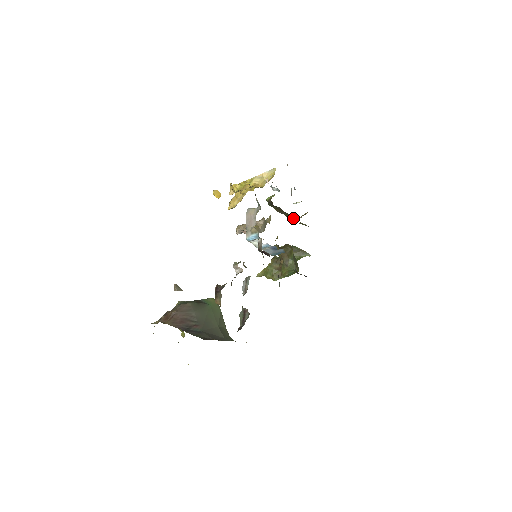
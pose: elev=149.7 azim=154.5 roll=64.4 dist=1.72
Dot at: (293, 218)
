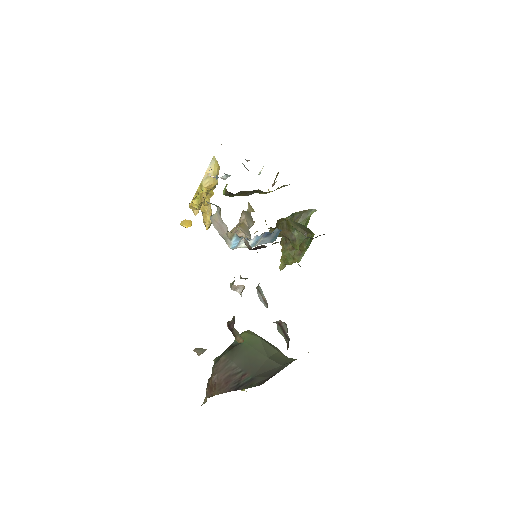
Dot at: occluded
